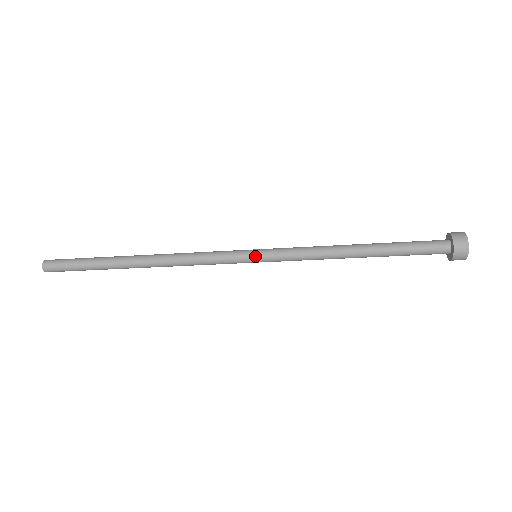
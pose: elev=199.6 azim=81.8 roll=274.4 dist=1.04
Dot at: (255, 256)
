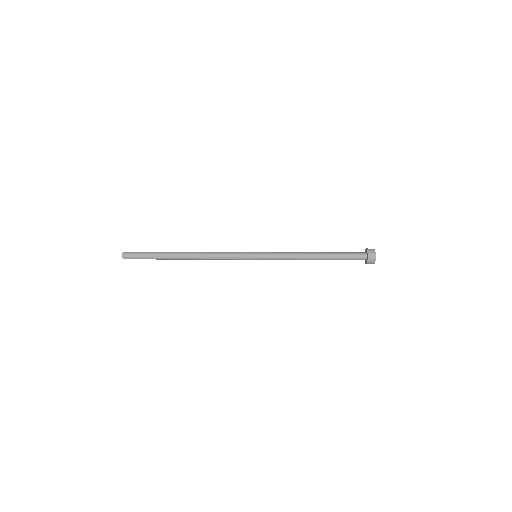
Dot at: (256, 257)
